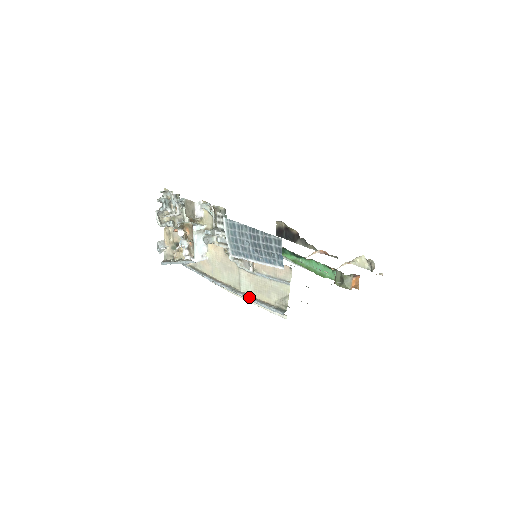
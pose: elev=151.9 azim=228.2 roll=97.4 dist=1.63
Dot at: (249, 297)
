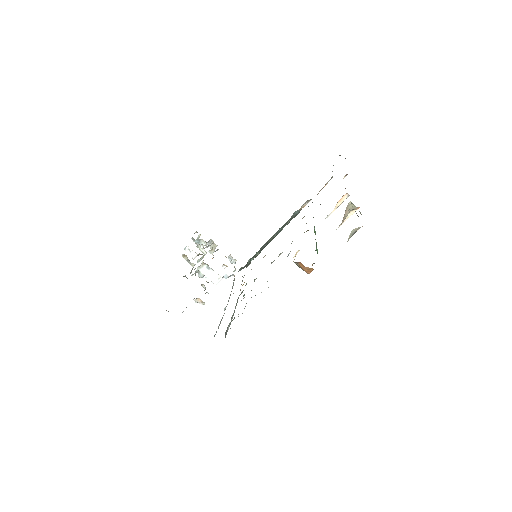
Dot at: (222, 317)
